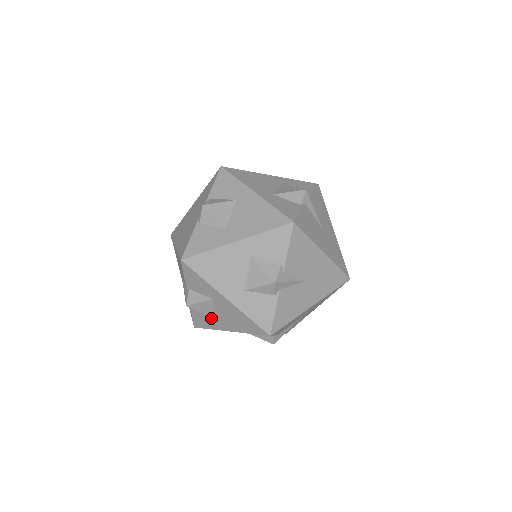
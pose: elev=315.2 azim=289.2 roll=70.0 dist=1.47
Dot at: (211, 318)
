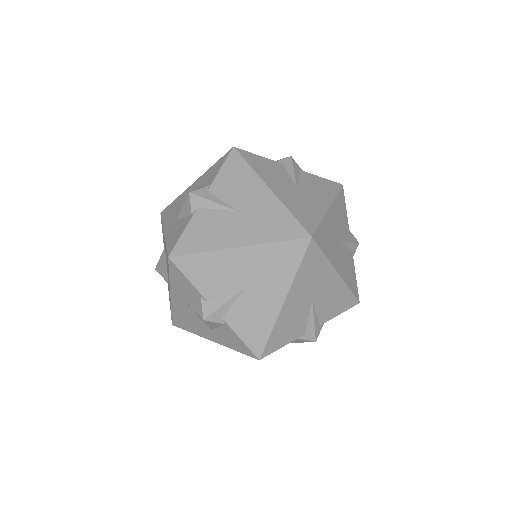
Dot at: occluded
